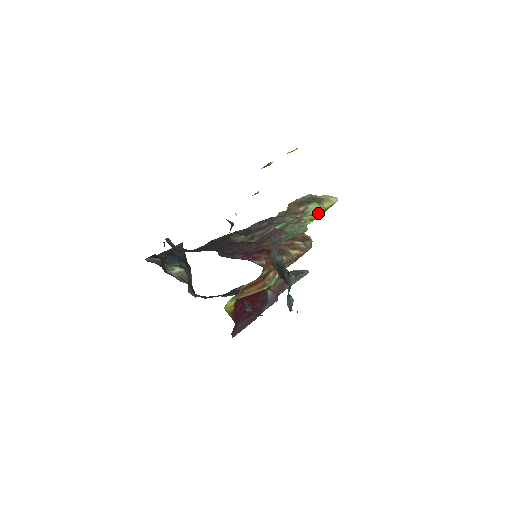
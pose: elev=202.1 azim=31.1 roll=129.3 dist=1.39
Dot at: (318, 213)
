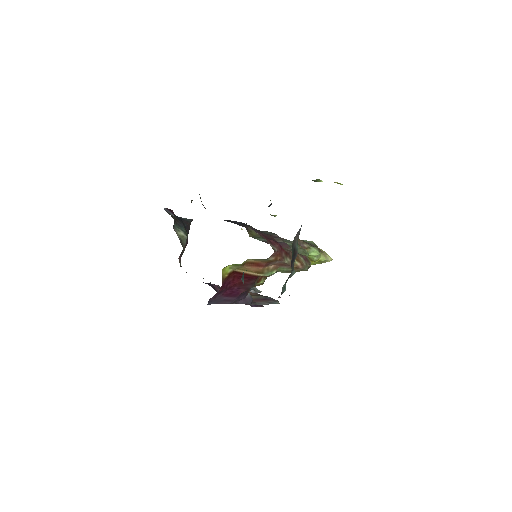
Dot at: (313, 260)
